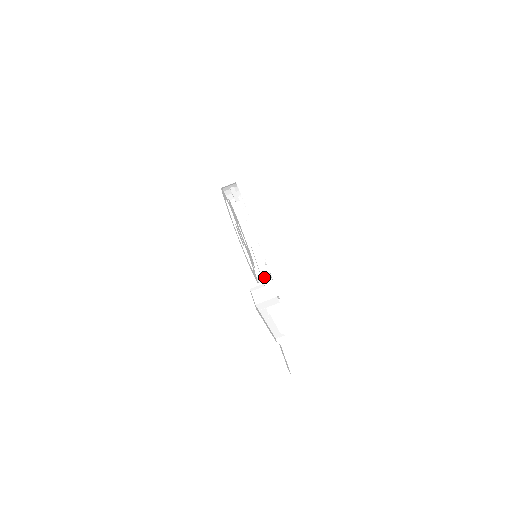
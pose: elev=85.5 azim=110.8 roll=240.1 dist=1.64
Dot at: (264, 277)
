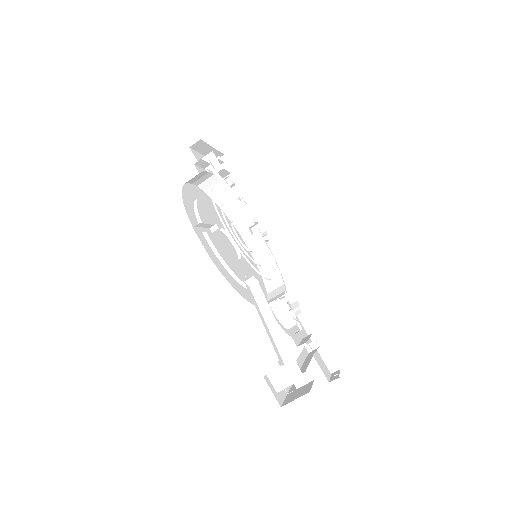
Dot at: (280, 347)
